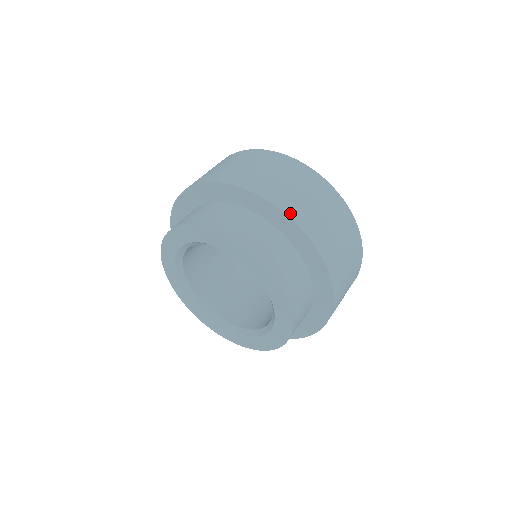
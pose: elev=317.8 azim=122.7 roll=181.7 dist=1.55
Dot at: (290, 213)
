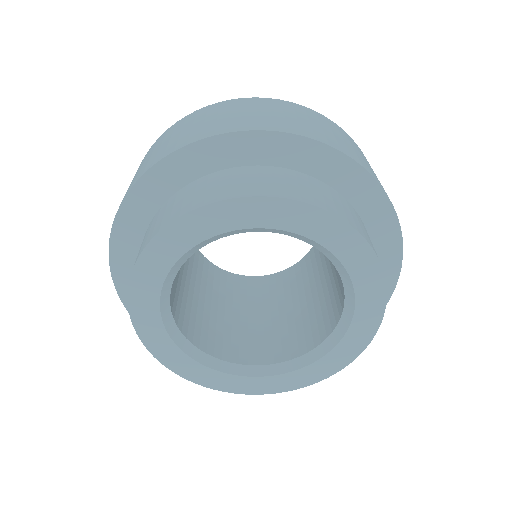
Dot at: (338, 148)
